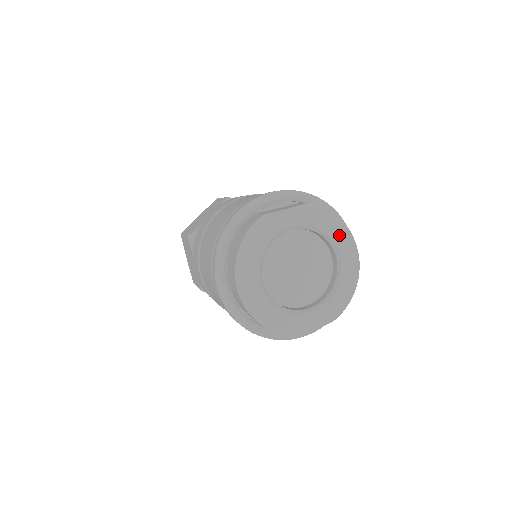
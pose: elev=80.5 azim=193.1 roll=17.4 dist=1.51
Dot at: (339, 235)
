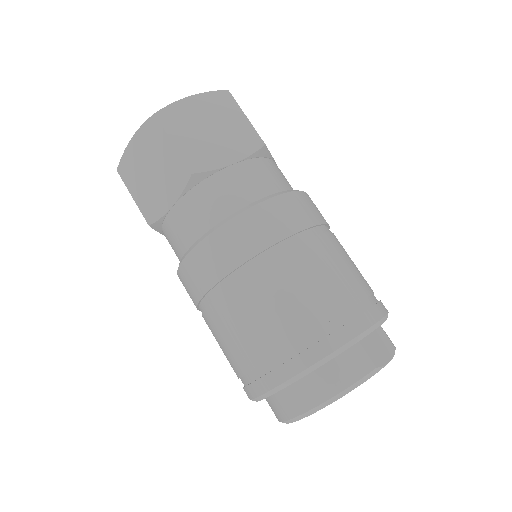
Dot at: occluded
